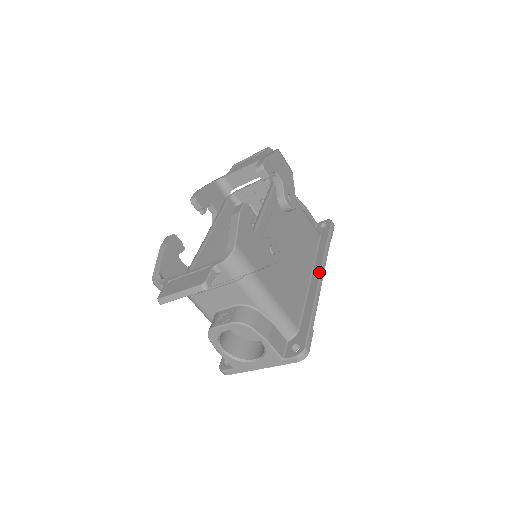
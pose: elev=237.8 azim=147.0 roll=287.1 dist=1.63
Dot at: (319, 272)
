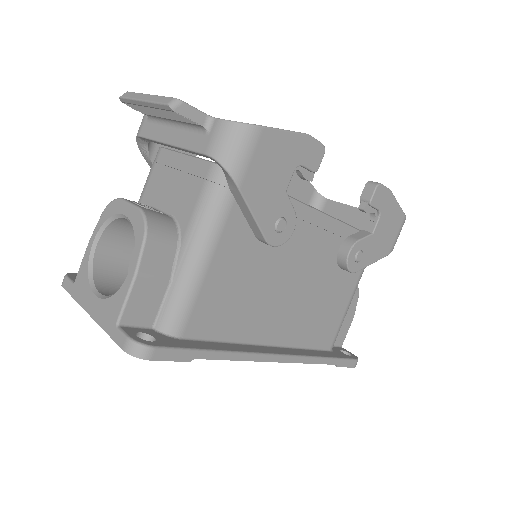
Dot at: (284, 352)
